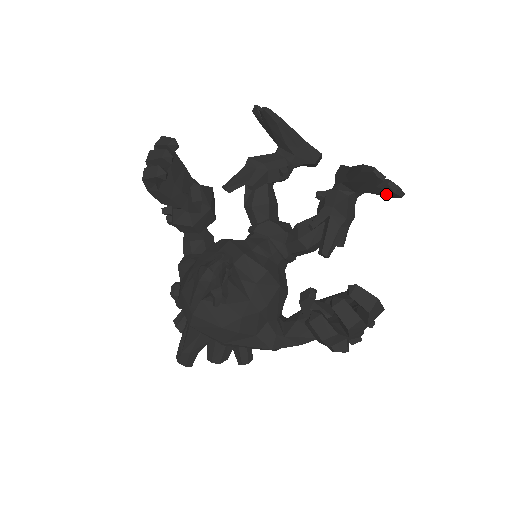
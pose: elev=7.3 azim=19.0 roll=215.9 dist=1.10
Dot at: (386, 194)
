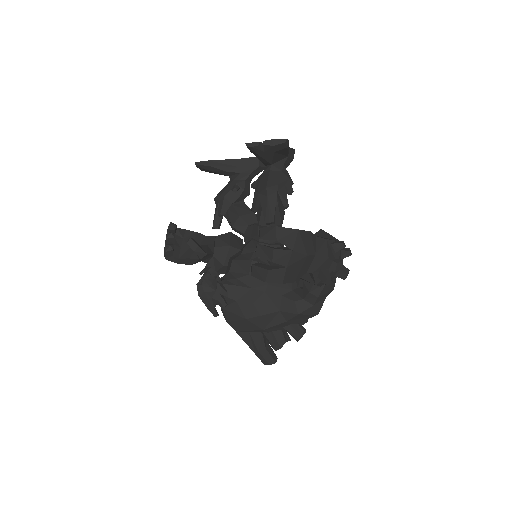
Dot at: (275, 150)
